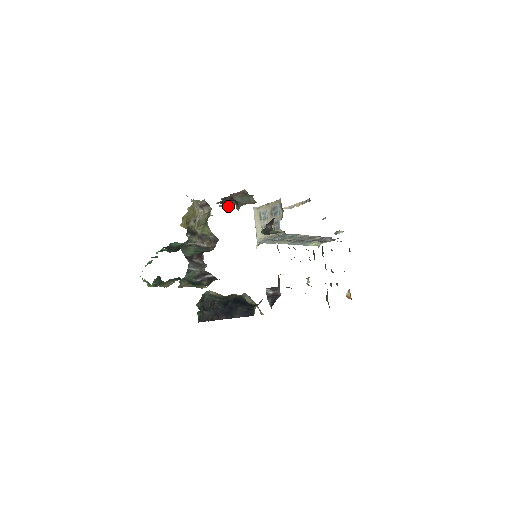
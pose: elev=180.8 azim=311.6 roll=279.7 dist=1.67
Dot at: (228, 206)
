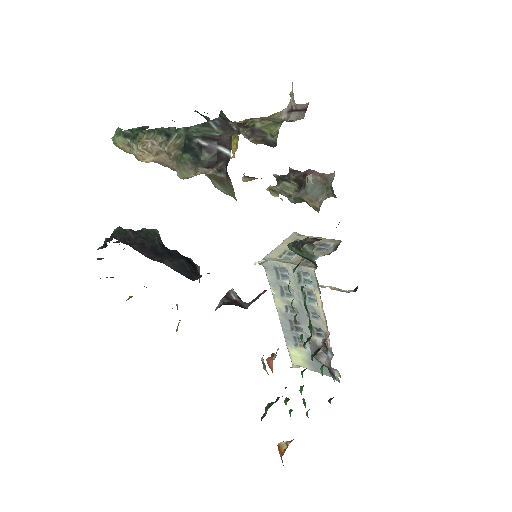
Dot at: (283, 189)
